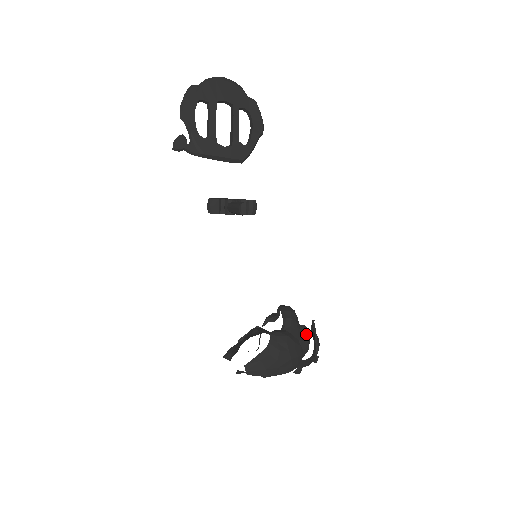
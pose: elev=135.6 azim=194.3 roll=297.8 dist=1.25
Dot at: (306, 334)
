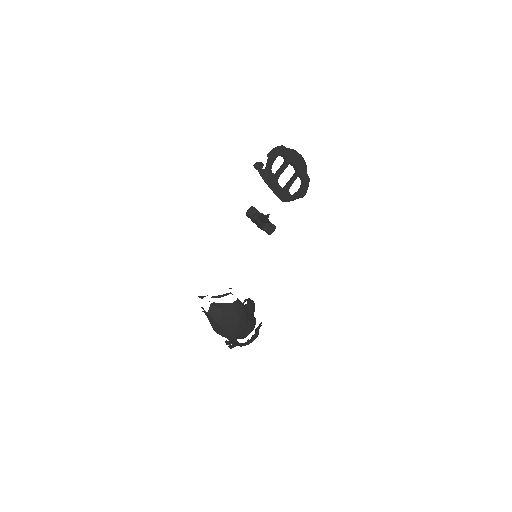
Dot at: (254, 323)
